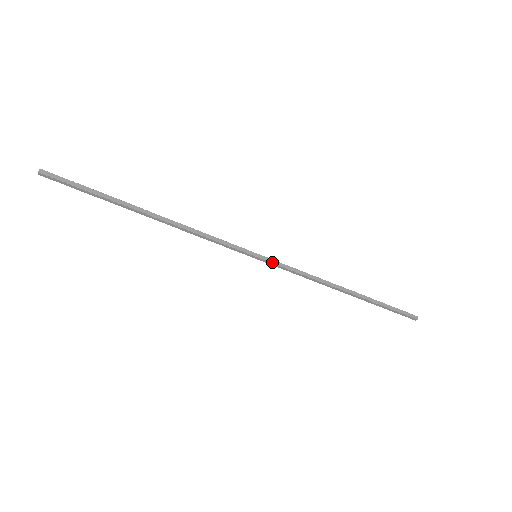
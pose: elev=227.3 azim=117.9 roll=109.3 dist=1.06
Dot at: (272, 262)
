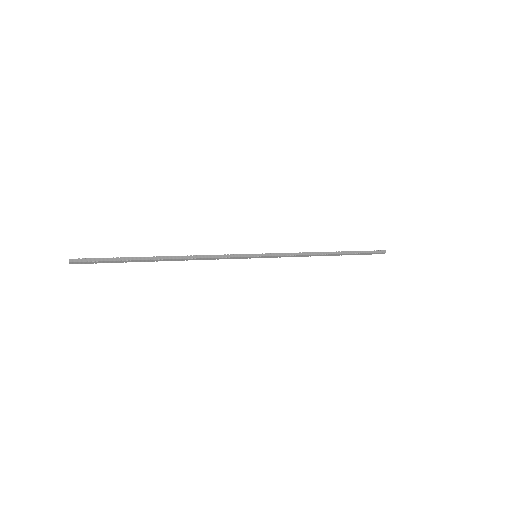
Dot at: (269, 257)
